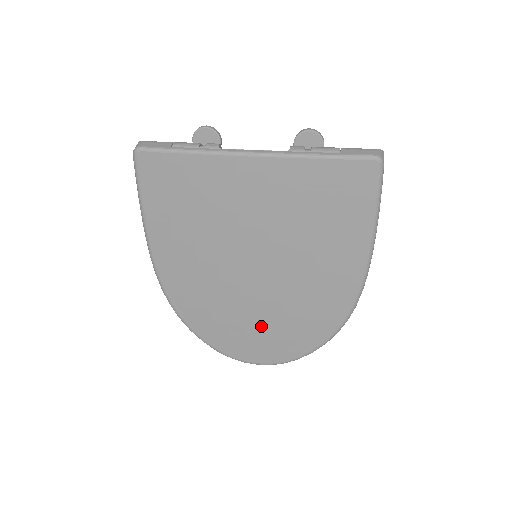
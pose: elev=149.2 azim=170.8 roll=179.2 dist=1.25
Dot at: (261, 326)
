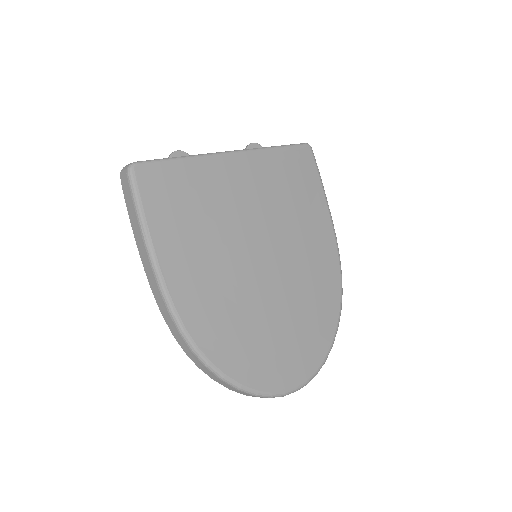
Dot at: (287, 330)
